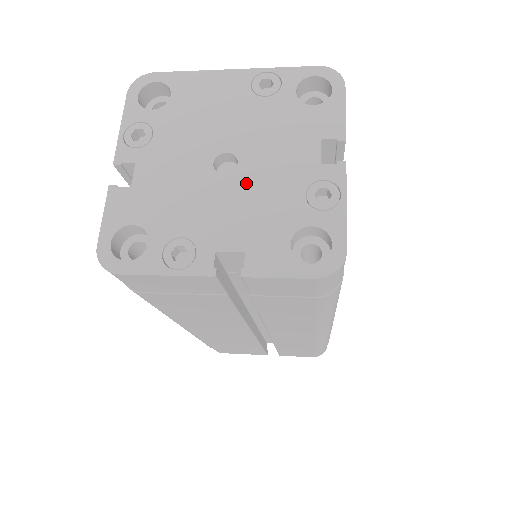
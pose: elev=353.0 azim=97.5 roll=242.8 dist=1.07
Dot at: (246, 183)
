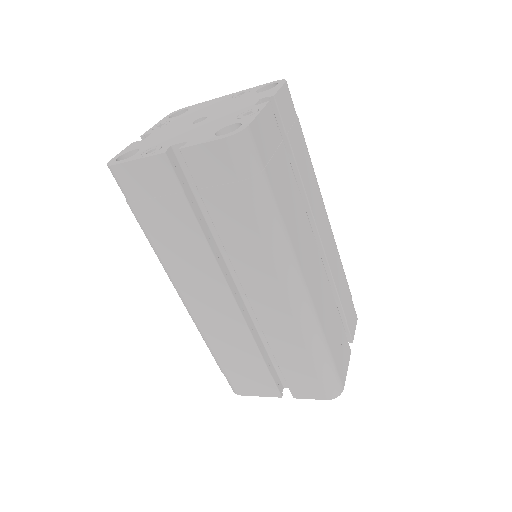
Dot at: (206, 122)
